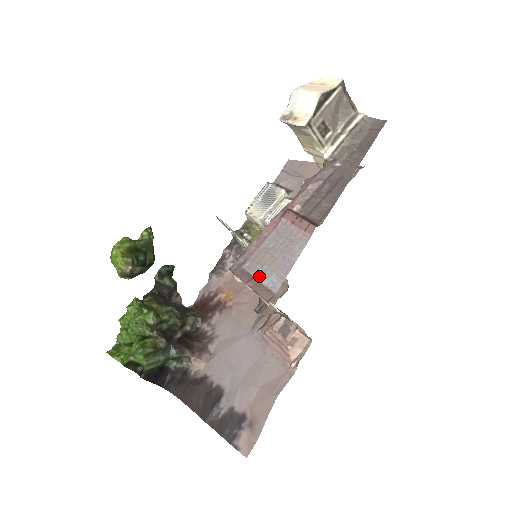
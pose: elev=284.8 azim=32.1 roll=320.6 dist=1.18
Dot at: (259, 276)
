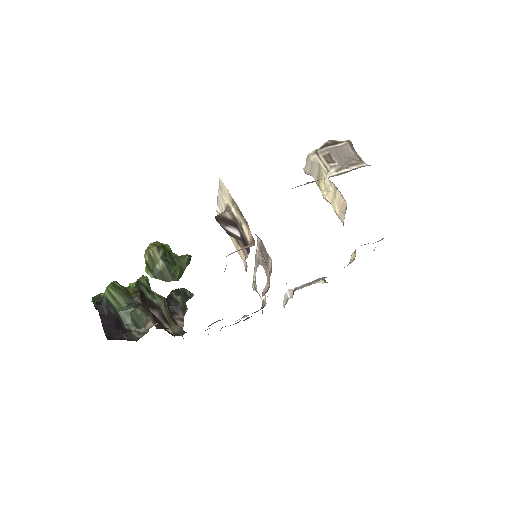
Dot at: occluded
